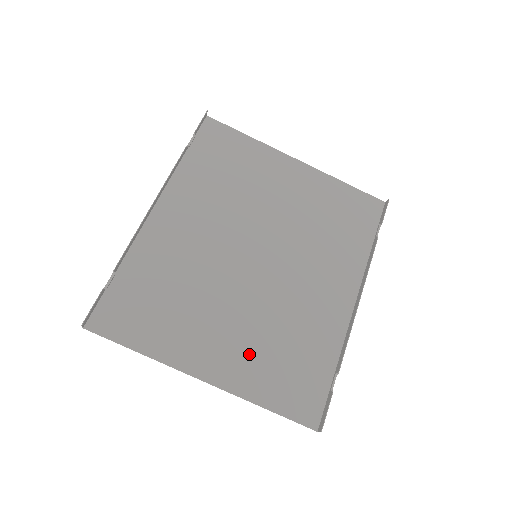
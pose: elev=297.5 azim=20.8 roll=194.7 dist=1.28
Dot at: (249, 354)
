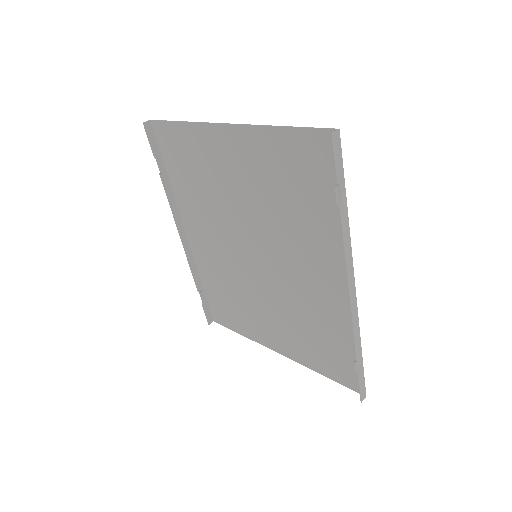
Dot at: (293, 337)
